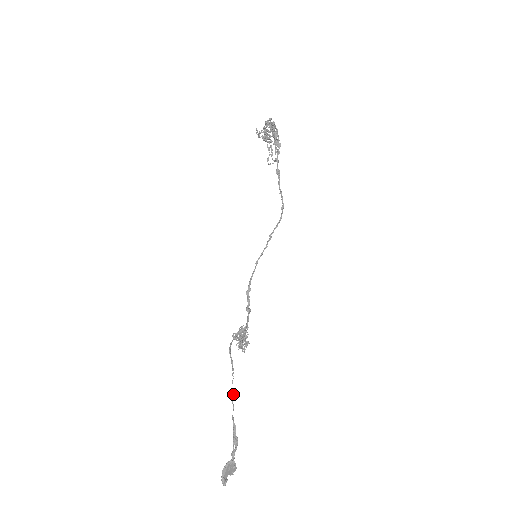
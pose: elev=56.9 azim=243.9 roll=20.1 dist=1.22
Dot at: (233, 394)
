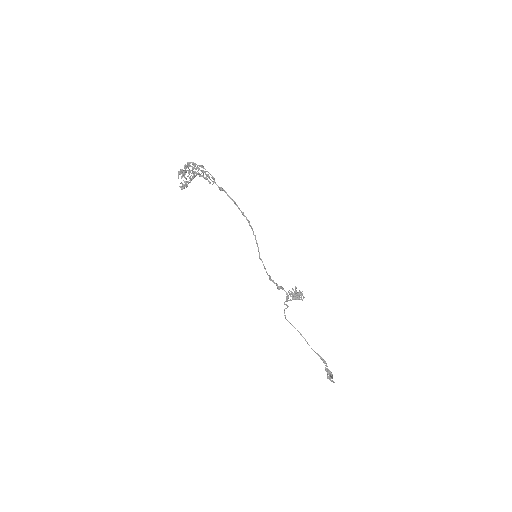
Dot at: (305, 340)
